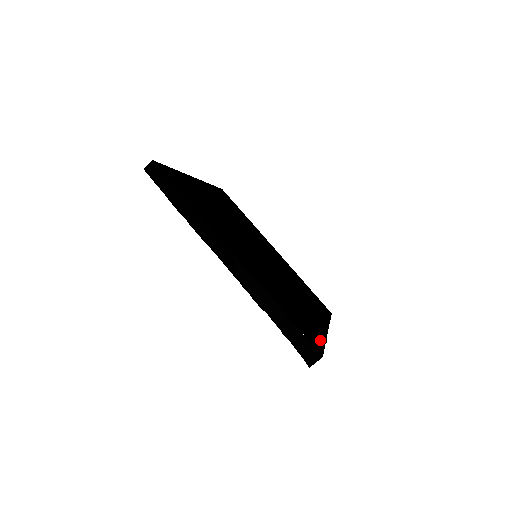
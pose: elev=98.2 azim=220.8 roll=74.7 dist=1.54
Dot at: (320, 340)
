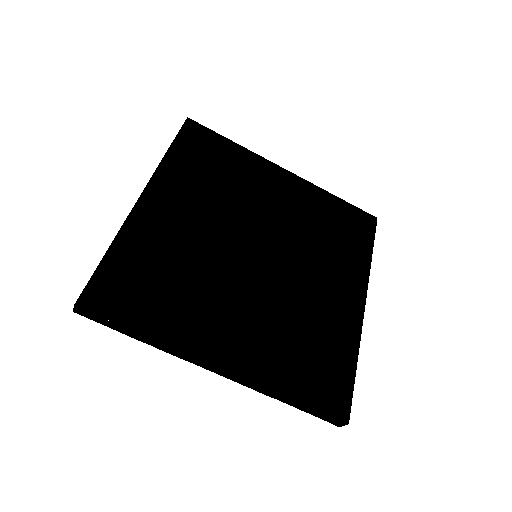
Dot at: (348, 374)
